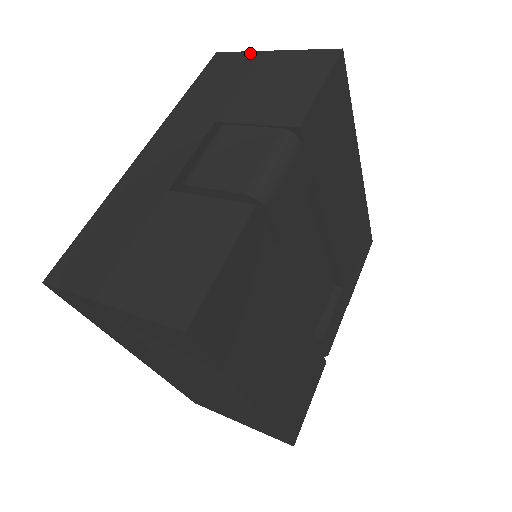
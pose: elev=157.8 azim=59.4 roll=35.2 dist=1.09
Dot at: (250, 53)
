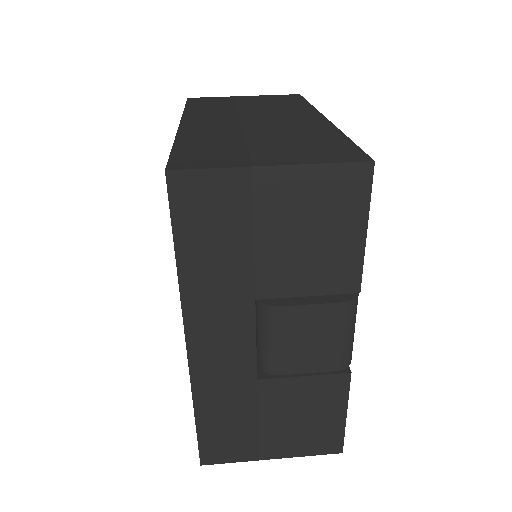
Dot at: (232, 173)
